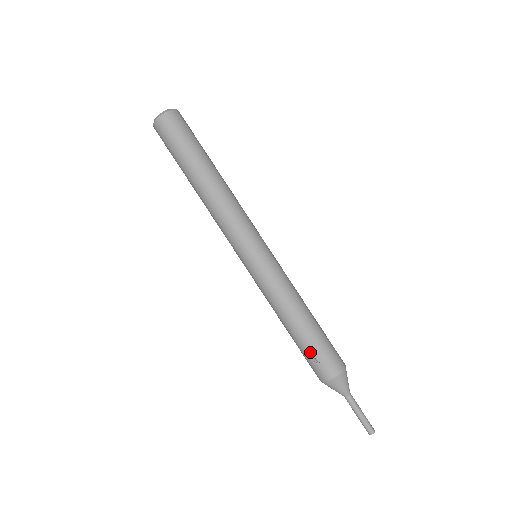
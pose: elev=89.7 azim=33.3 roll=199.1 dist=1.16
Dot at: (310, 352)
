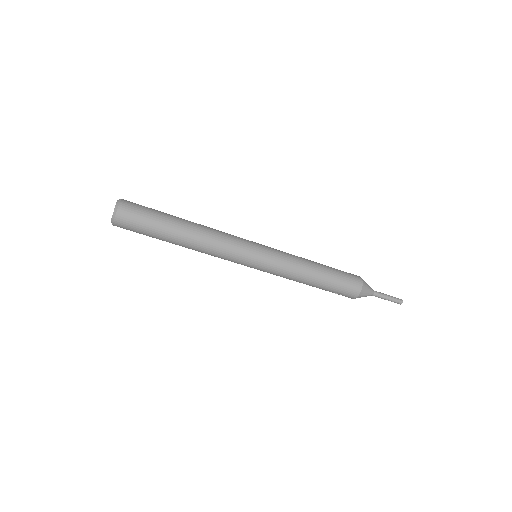
Dot at: occluded
